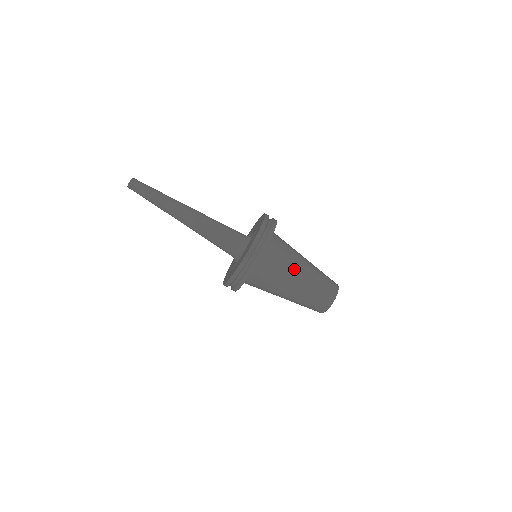
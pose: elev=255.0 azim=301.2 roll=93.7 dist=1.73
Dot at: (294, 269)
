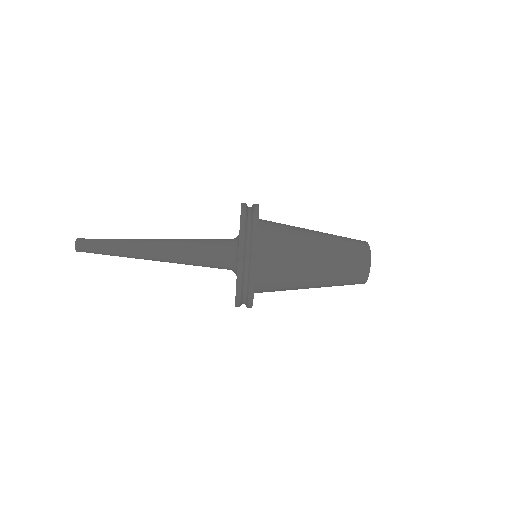
Dot at: (304, 250)
